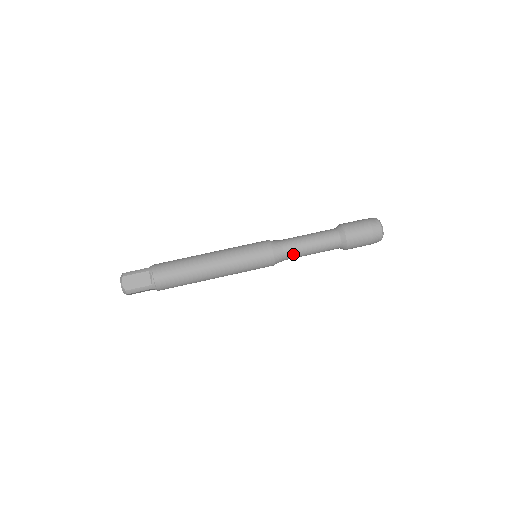
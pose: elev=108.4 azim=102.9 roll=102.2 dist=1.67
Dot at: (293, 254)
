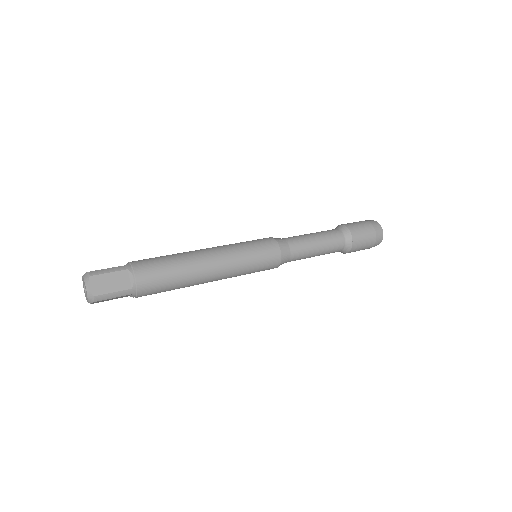
Dot at: (294, 239)
